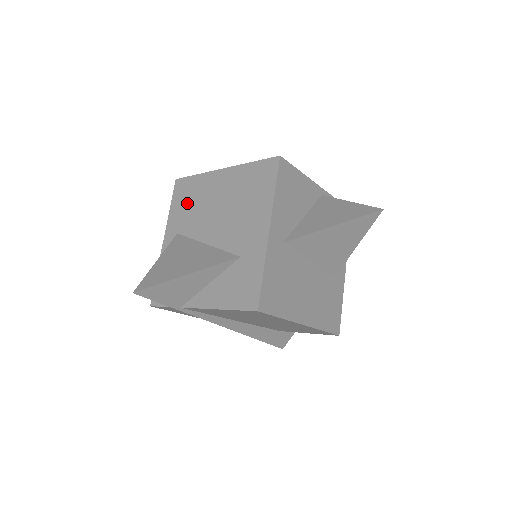
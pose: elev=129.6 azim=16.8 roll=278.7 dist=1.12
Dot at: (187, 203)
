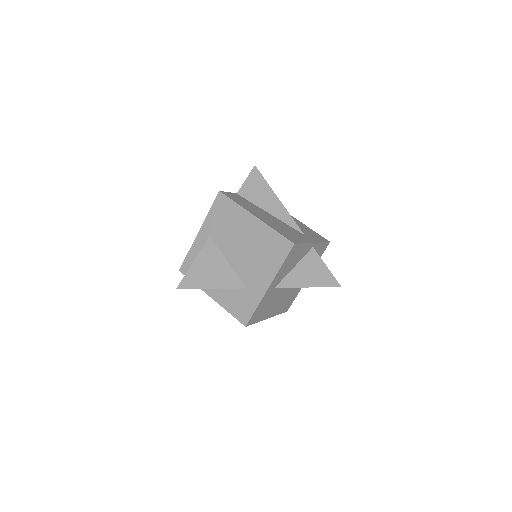
Dot at: (223, 219)
